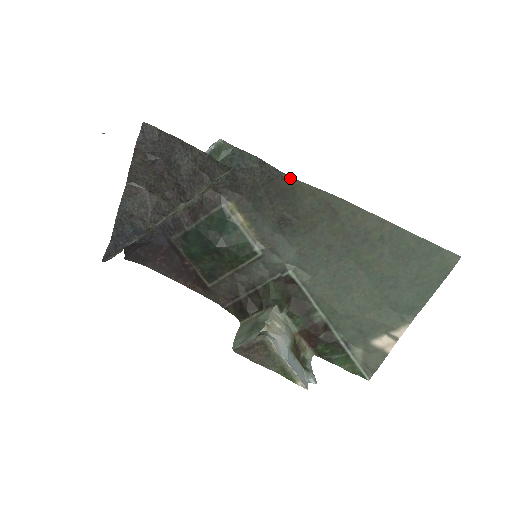
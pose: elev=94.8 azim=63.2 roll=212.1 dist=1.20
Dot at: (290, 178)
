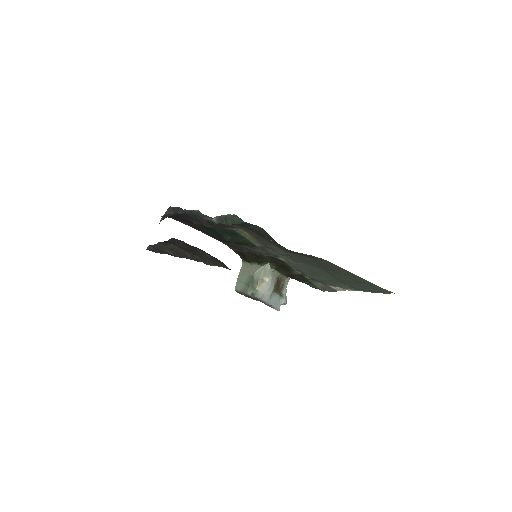
Dot at: (285, 248)
